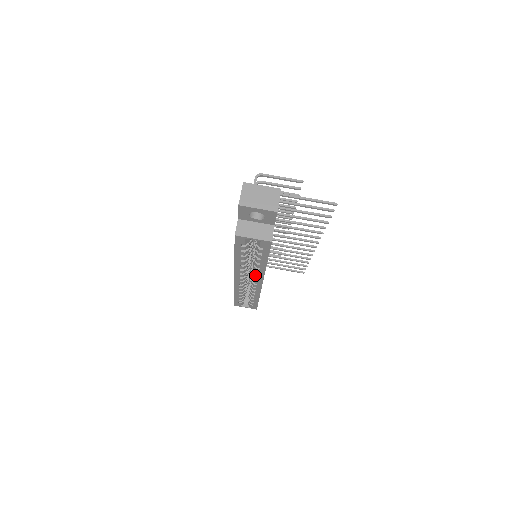
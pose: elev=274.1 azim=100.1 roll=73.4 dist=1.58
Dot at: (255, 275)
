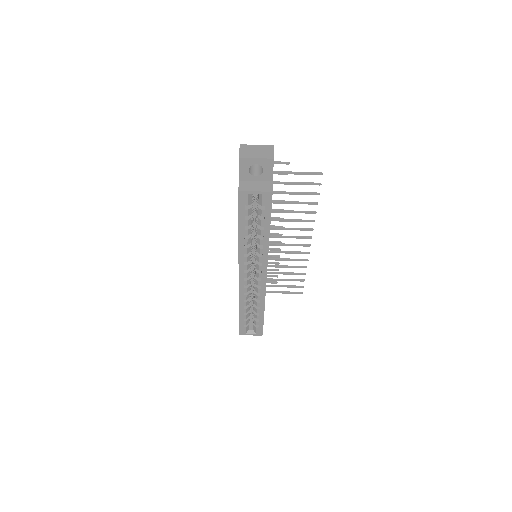
Dot at: (259, 261)
